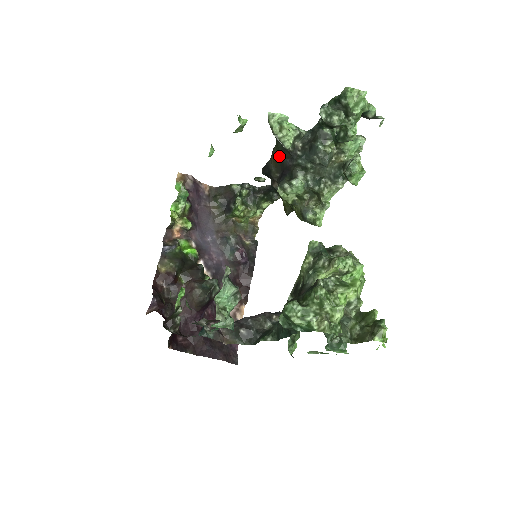
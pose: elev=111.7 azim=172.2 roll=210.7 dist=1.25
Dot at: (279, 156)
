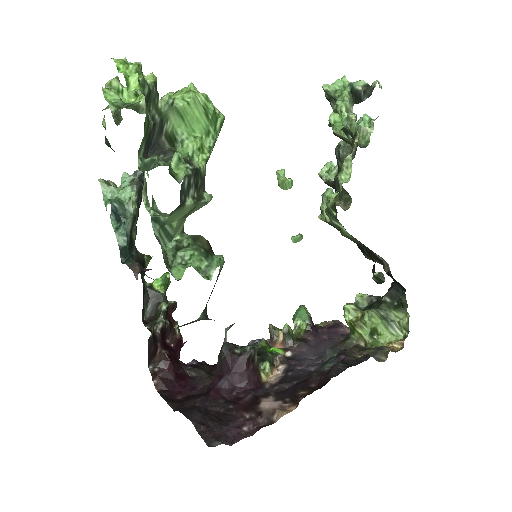
Dot at: occluded
